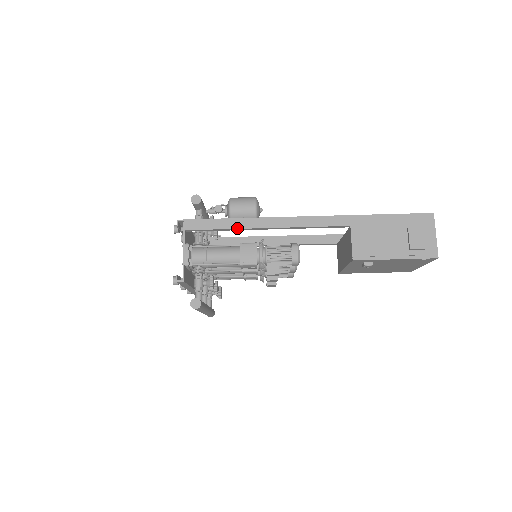
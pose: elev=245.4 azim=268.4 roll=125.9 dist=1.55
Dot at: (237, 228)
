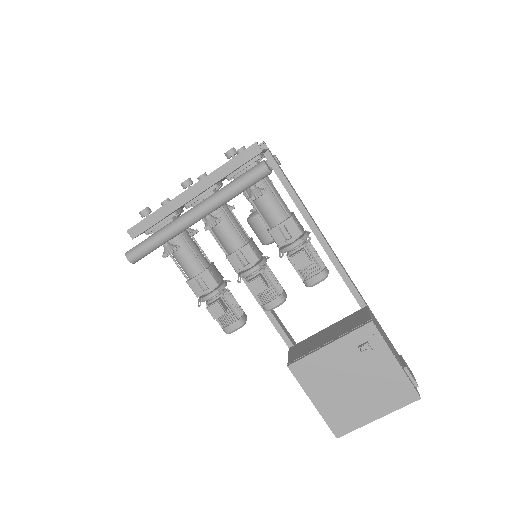
Dot at: (301, 201)
